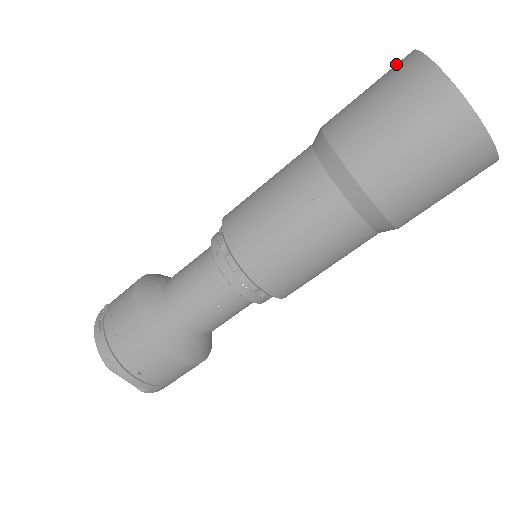
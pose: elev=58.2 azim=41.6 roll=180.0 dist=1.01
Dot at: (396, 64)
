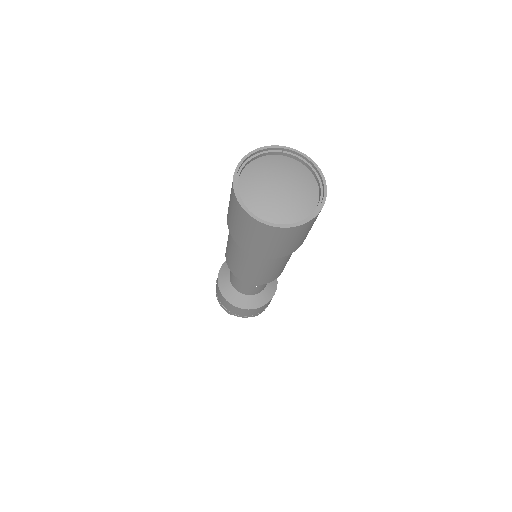
Dot at: occluded
